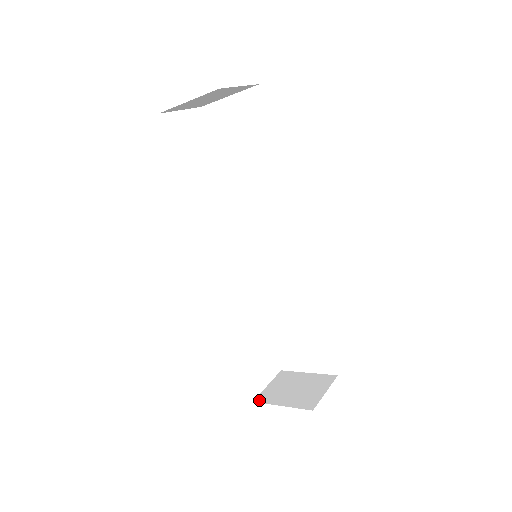
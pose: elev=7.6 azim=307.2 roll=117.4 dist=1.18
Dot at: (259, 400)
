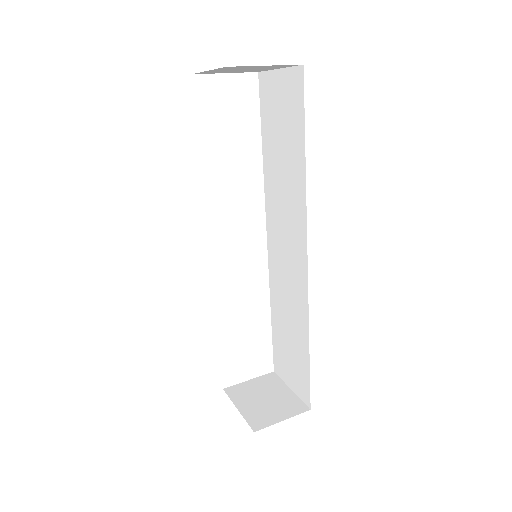
Dot at: (228, 391)
